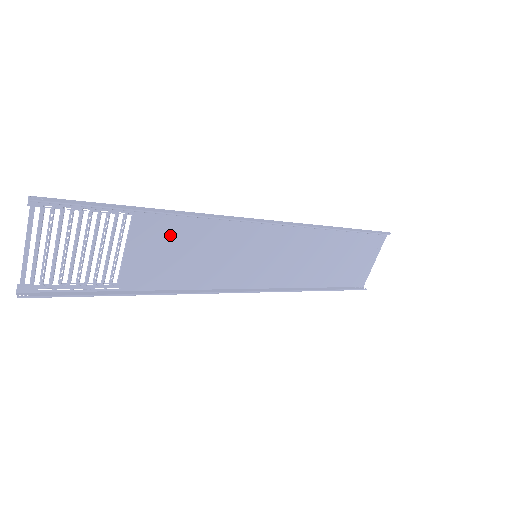
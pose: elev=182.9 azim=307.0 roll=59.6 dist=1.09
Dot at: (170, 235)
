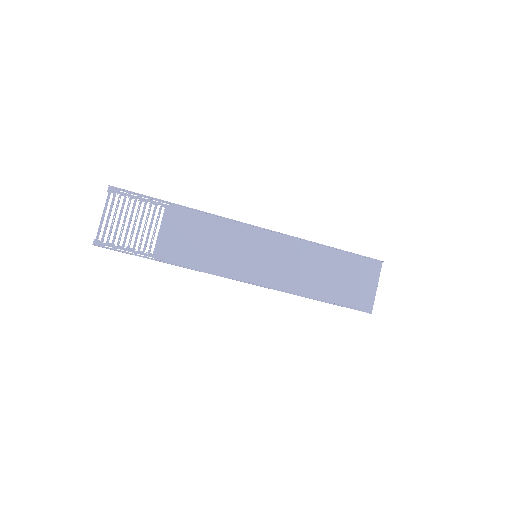
Dot at: (190, 226)
